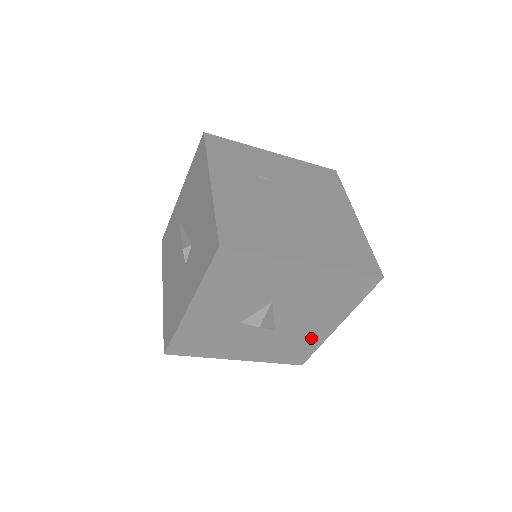
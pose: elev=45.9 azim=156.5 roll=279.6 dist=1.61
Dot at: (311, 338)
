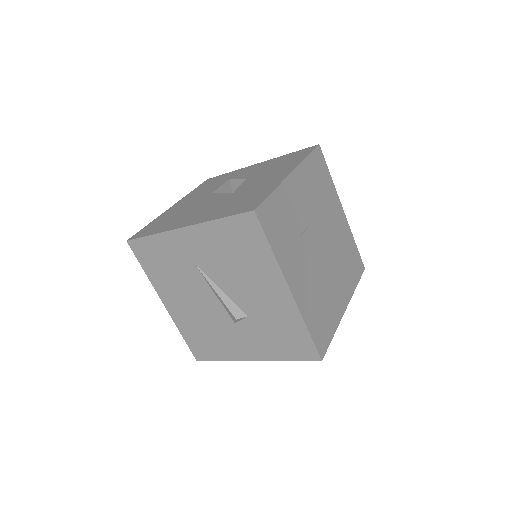
Dot at: occluded
